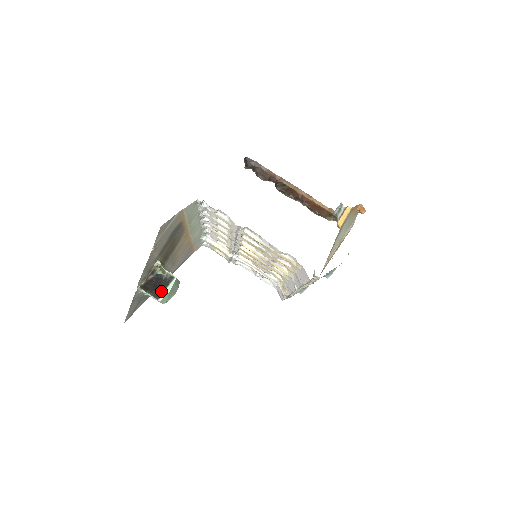
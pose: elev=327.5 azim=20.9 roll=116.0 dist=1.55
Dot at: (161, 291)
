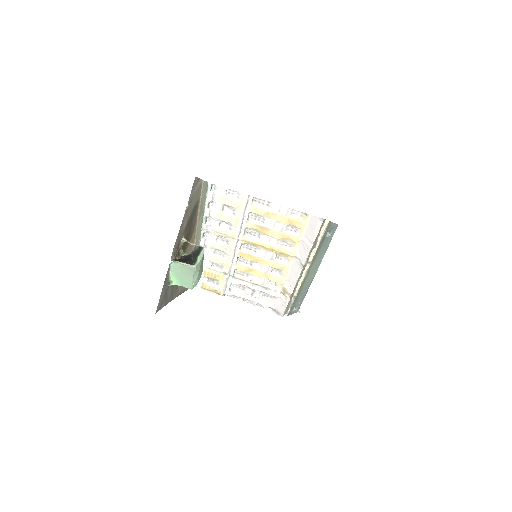
Dot at: (194, 259)
